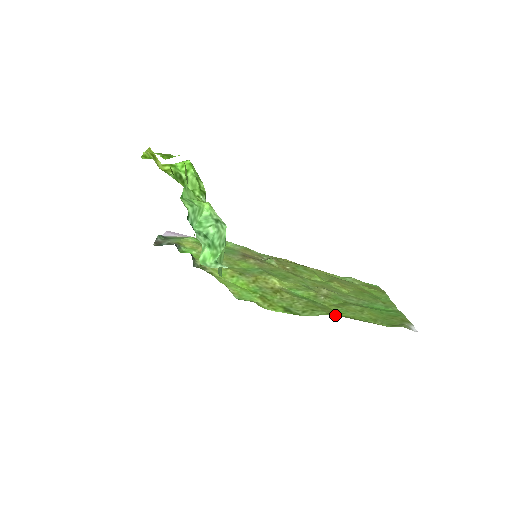
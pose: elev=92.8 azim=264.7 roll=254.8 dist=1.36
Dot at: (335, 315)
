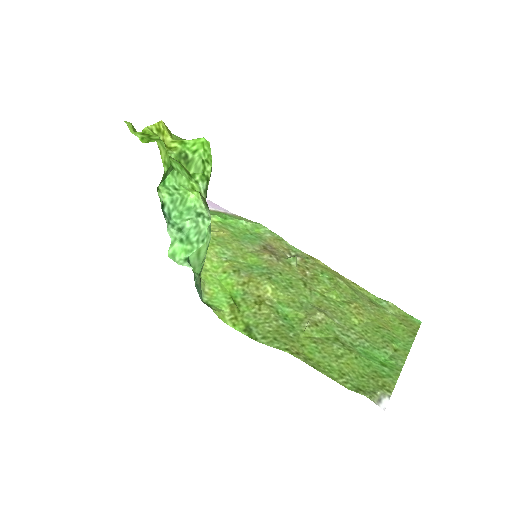
Dot at: (292, 354)
